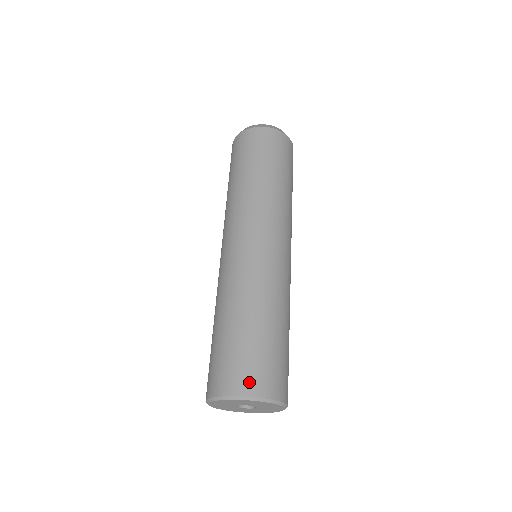
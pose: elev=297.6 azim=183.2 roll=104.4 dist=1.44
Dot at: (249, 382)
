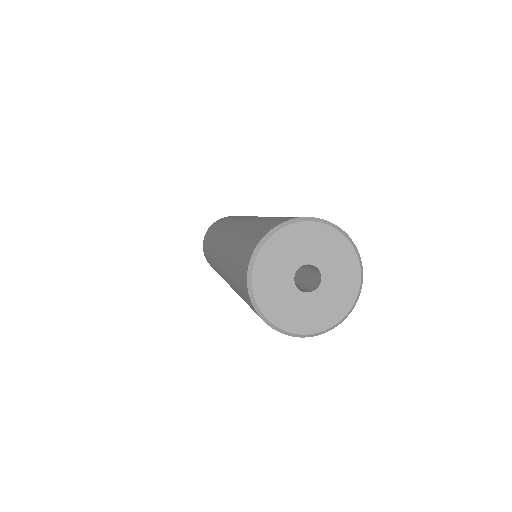
Dot at: occluded
